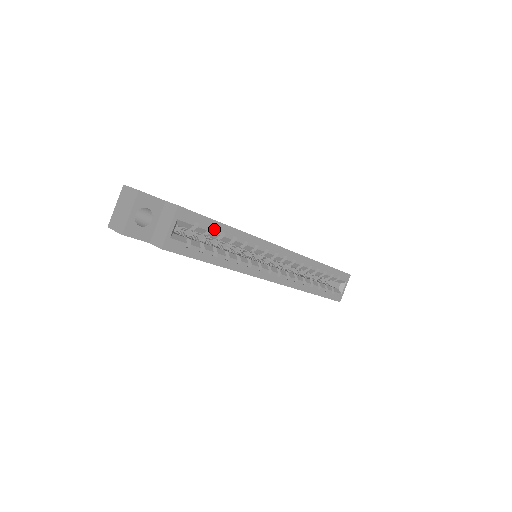
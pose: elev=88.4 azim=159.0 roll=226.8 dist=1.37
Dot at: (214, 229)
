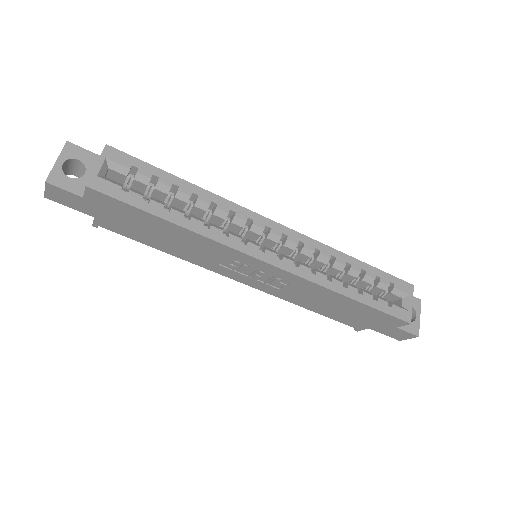
Dot at: (161, 179)
